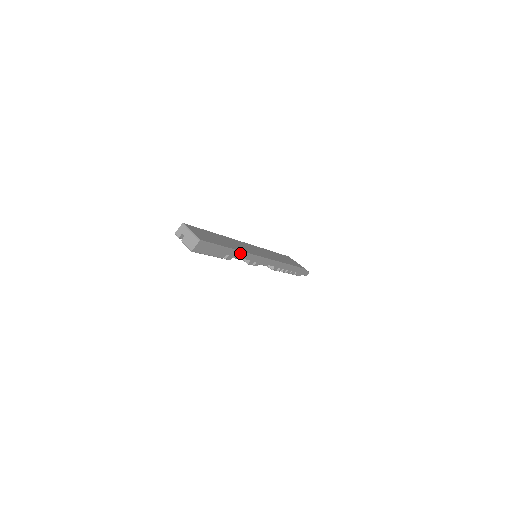
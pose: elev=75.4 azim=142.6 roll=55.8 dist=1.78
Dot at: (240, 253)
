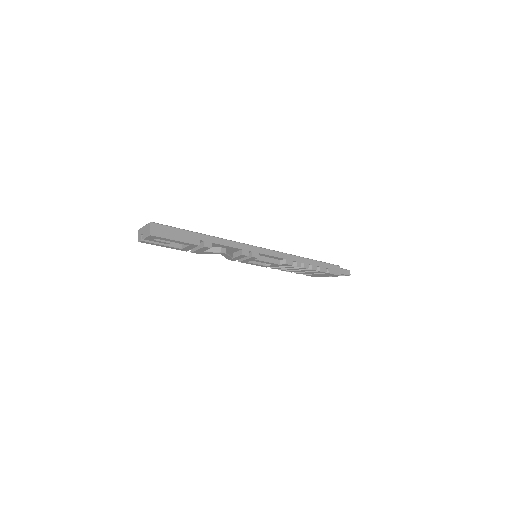
Dot at: (218, 239)
